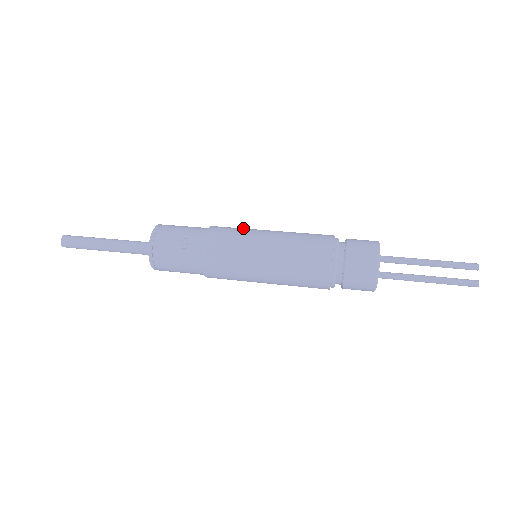
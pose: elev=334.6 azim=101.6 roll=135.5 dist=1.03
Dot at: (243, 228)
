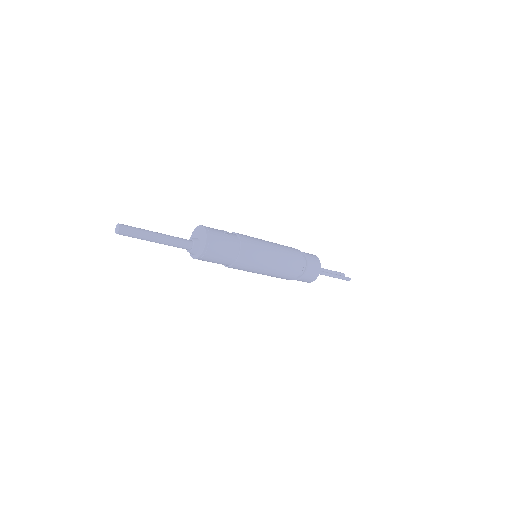
Dot at: occluded
